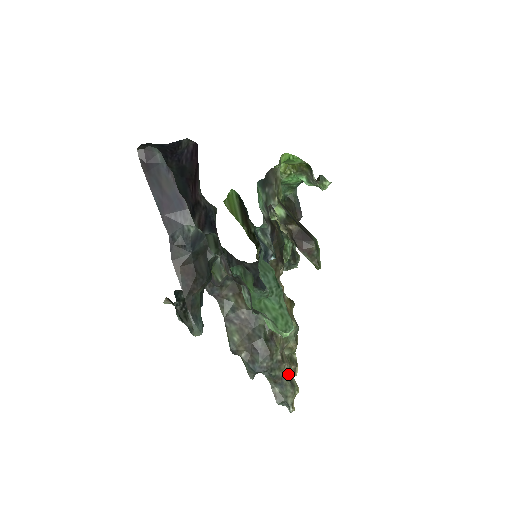
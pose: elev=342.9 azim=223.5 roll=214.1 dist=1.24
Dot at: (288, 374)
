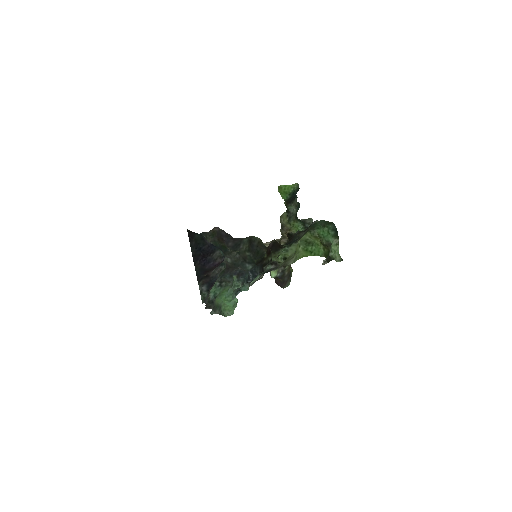
Dot at: occluded
